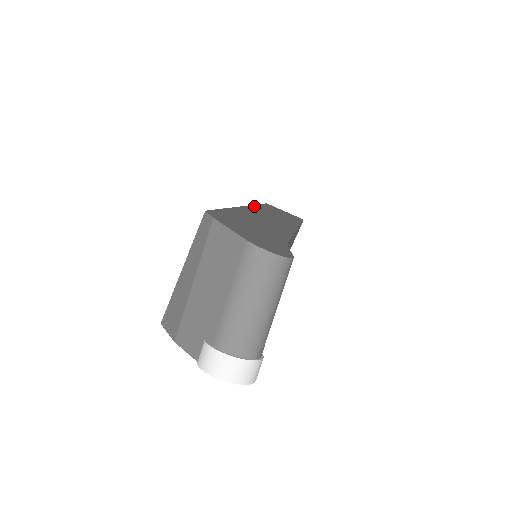
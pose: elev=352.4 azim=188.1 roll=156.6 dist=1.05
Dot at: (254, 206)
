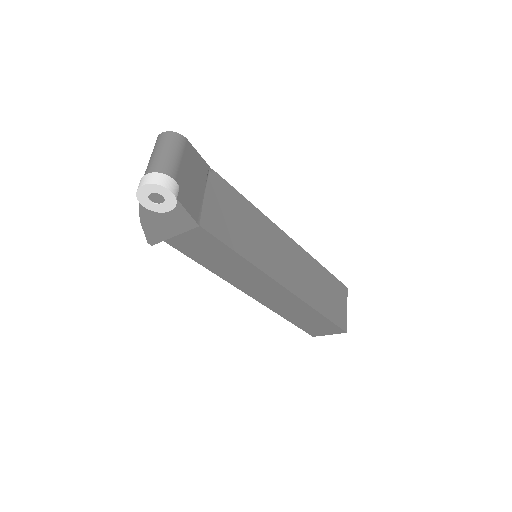
Dot at: occluded
